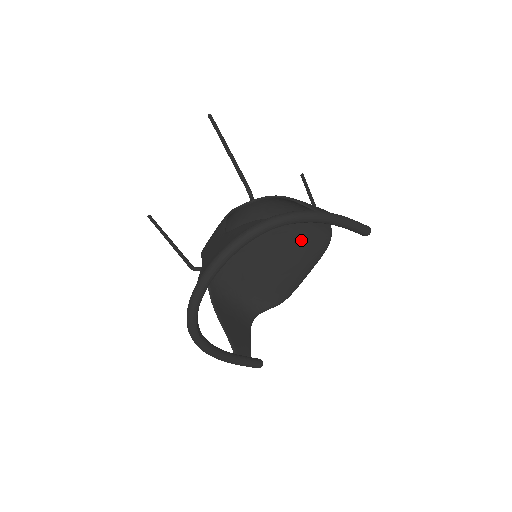
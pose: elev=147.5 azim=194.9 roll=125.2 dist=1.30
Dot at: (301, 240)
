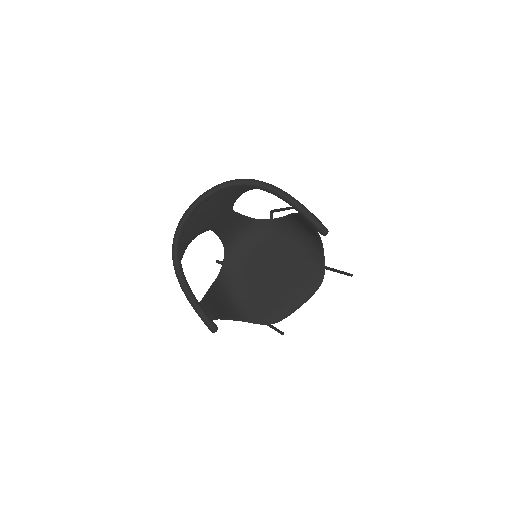
Dot at: (299, 268)
